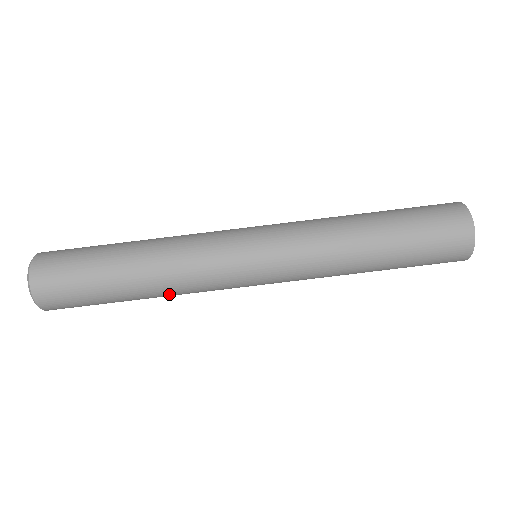
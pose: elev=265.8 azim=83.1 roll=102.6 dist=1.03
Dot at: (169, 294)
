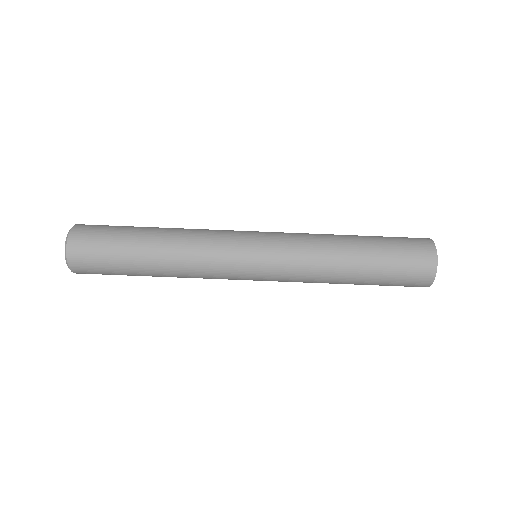
Dot at: (177, 263)
